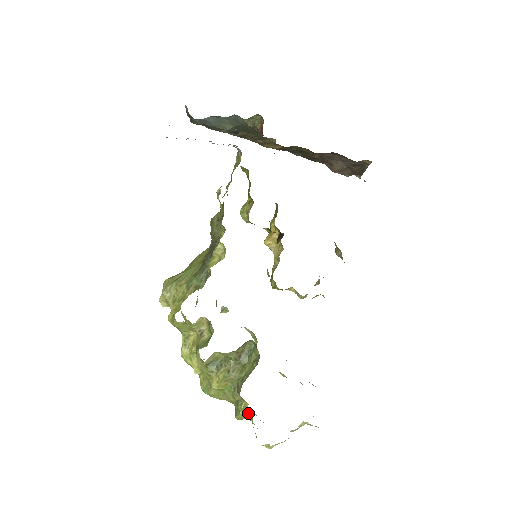
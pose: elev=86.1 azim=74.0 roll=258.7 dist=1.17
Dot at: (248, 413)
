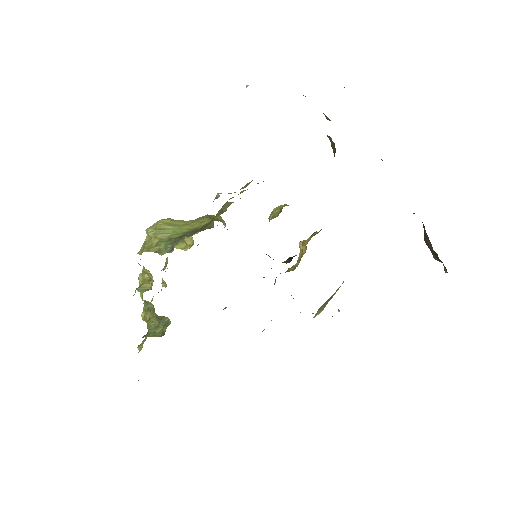
Dot at: occluded
